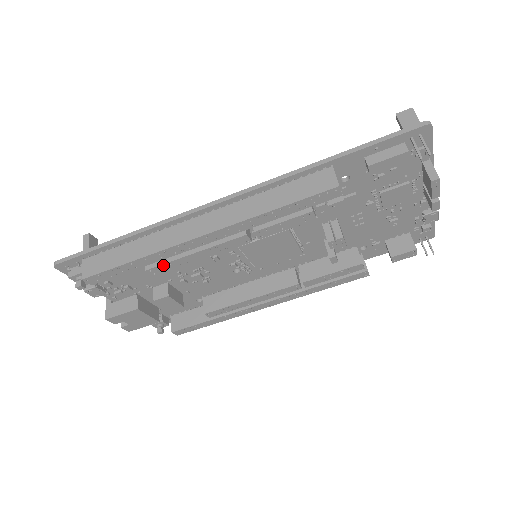
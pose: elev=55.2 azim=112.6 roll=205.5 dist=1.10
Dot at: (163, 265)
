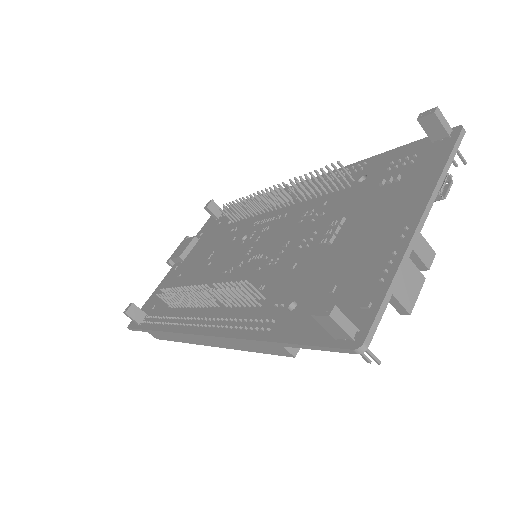
Dot at: occluded
